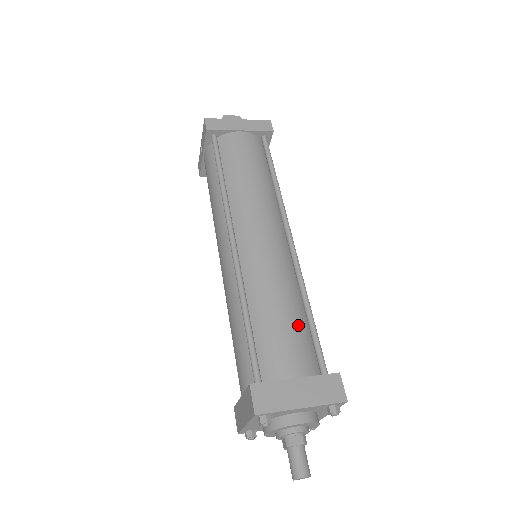
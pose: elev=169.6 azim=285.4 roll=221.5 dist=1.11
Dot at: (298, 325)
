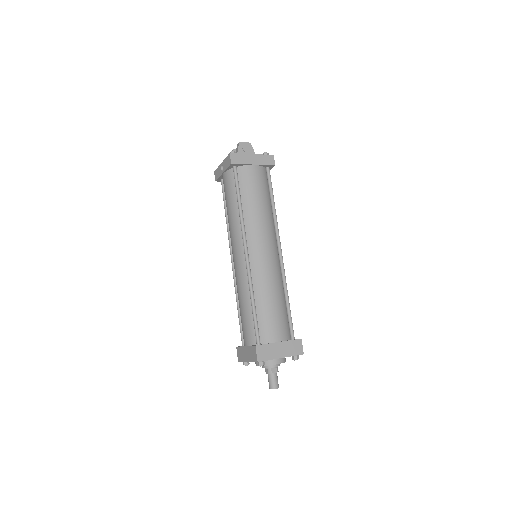
Dot at: (282, 310)
